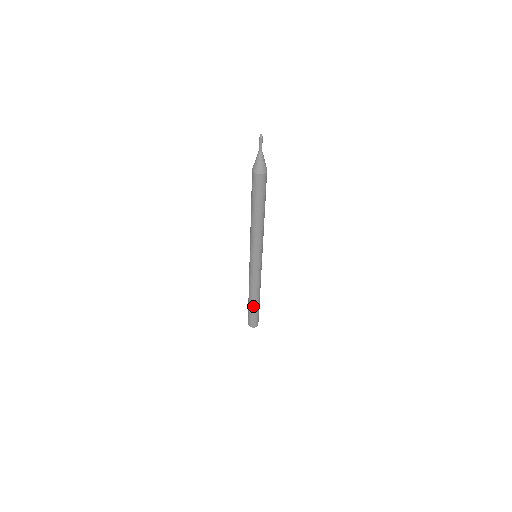
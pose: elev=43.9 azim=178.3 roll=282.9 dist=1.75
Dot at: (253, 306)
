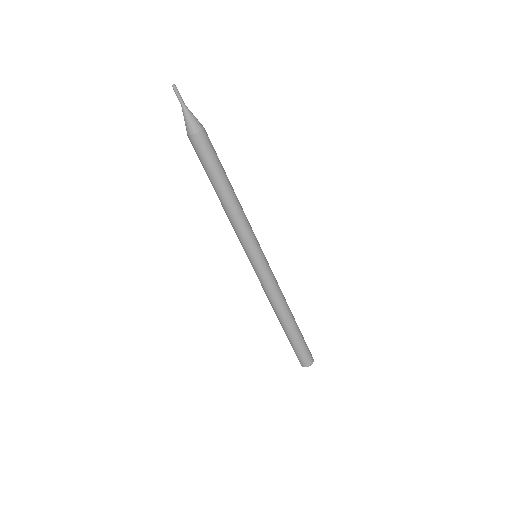
Dot at: (285, 331)
